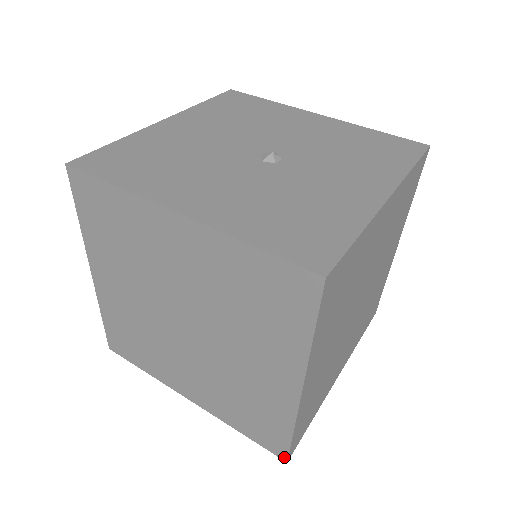
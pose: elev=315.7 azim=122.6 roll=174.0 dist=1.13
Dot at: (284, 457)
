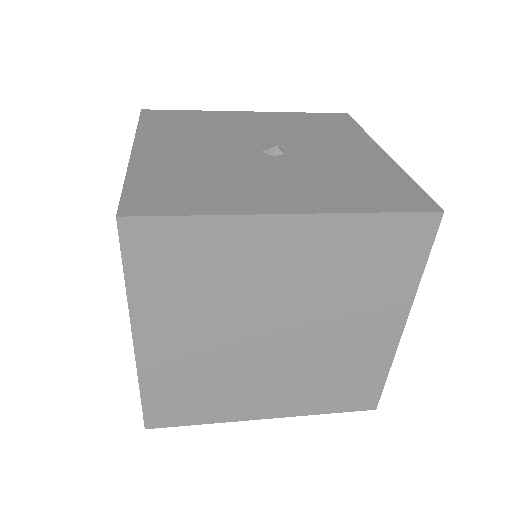
Dot at: (374, 406)
